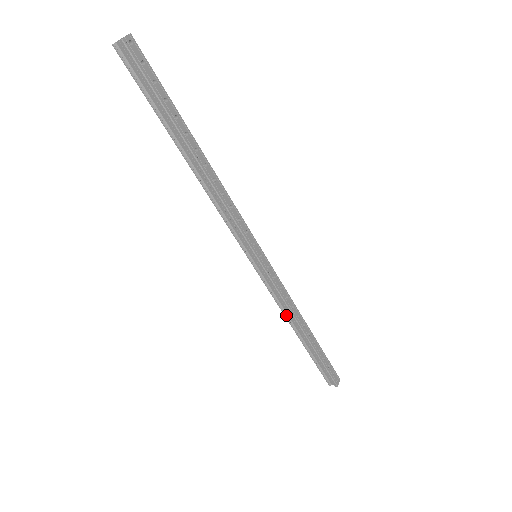
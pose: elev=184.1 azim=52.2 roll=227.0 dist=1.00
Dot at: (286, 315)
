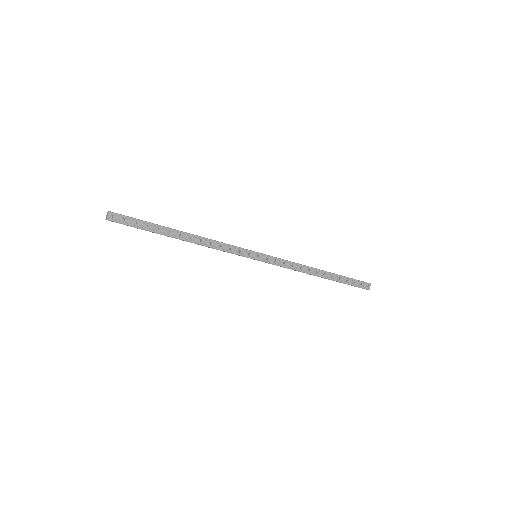
Dot at: occluded
